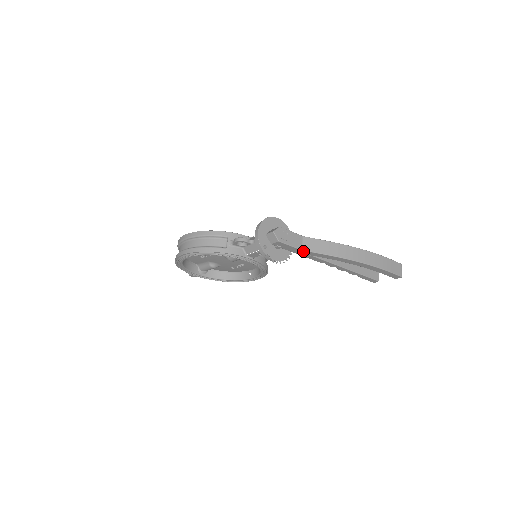
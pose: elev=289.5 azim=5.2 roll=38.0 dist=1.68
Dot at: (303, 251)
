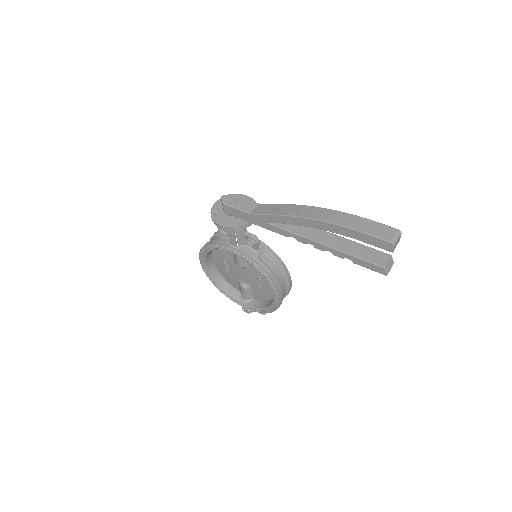
Dot at: (253, 216)
